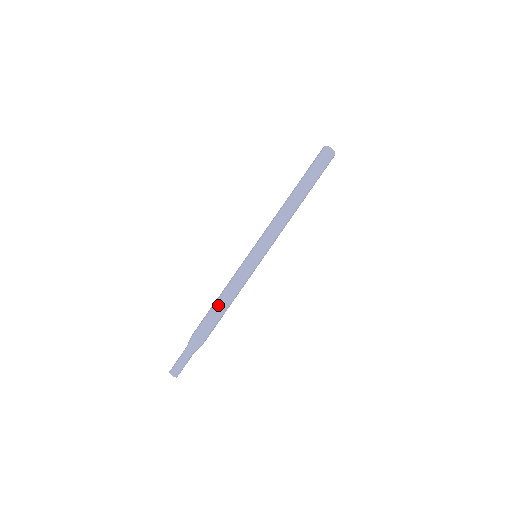
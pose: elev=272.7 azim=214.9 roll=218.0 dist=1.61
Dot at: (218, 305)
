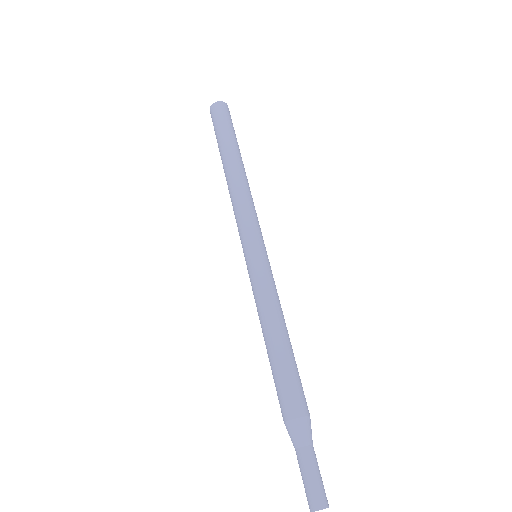
Dot at: (275, 346)
